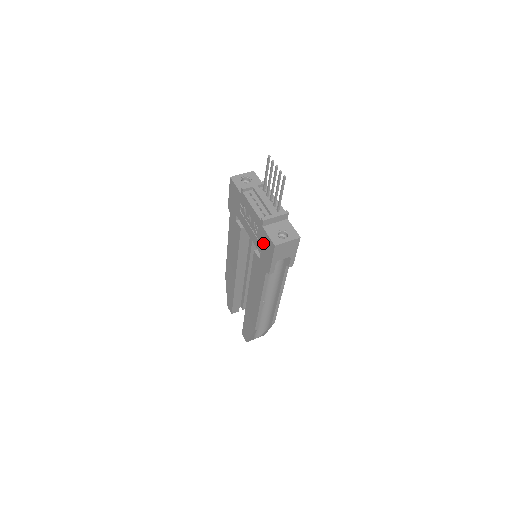
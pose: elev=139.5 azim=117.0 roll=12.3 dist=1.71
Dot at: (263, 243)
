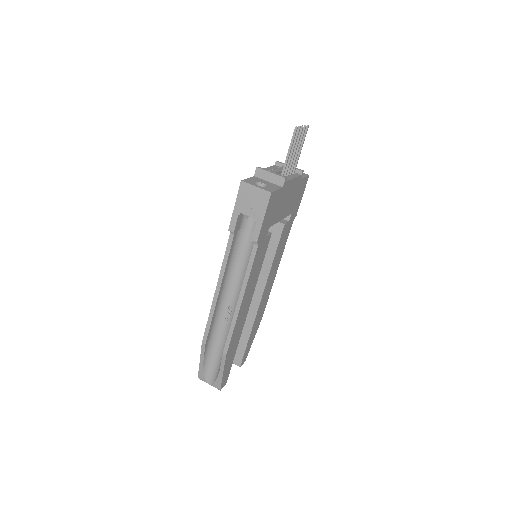
Dot at: occluded
